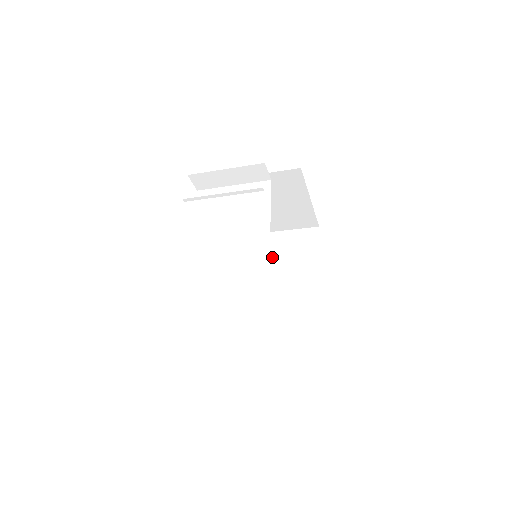
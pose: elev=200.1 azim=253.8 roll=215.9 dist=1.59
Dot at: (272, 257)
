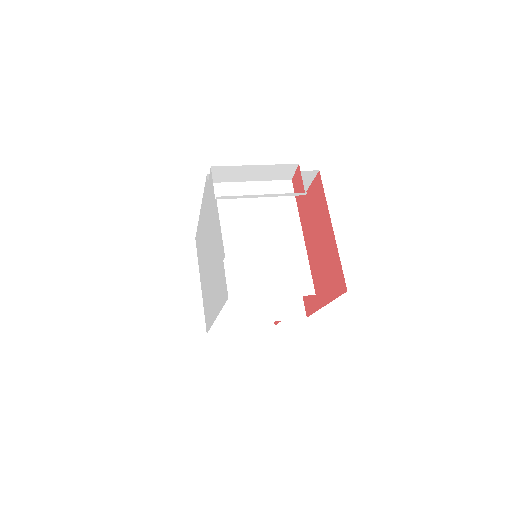
Dot at: occluded
